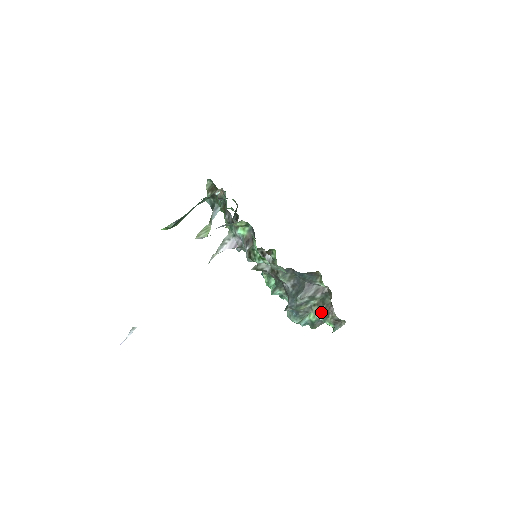
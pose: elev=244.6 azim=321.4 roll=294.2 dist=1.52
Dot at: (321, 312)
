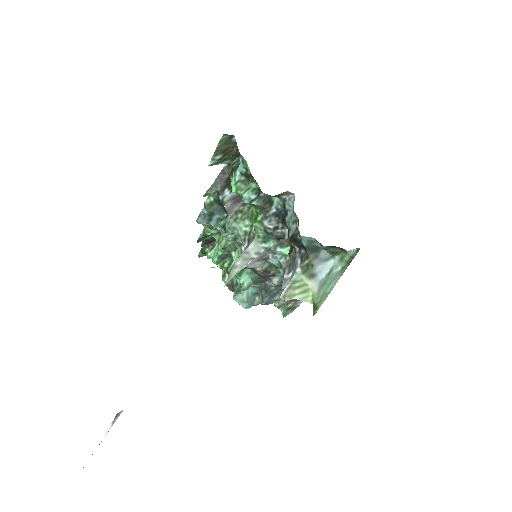
Dot at: (284, 302)
